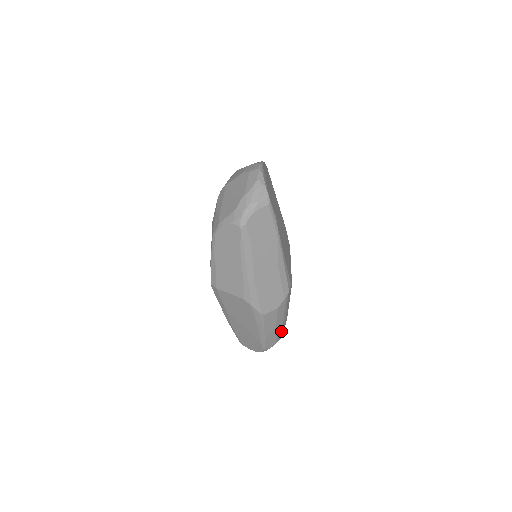
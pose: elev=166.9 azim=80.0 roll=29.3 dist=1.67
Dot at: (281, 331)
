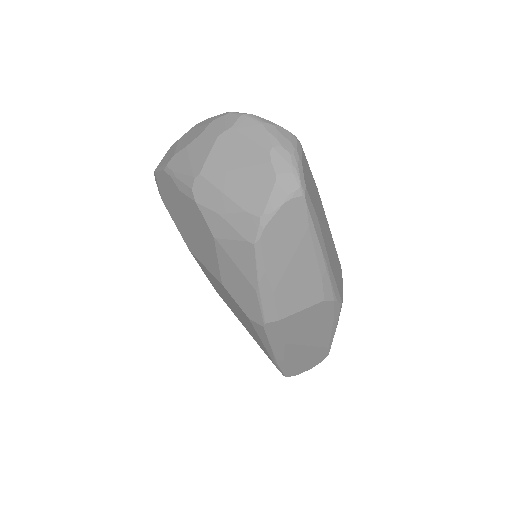
Dot at: occluded
